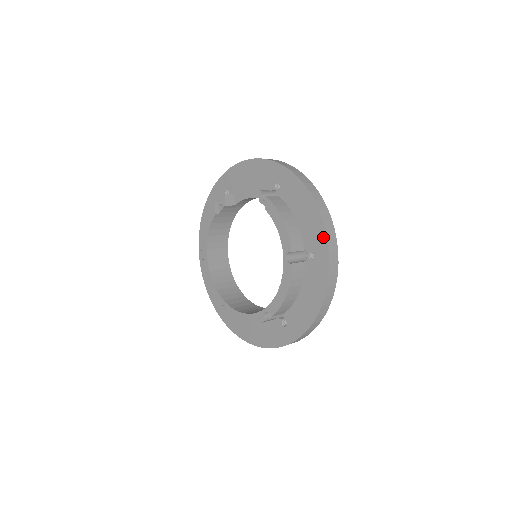
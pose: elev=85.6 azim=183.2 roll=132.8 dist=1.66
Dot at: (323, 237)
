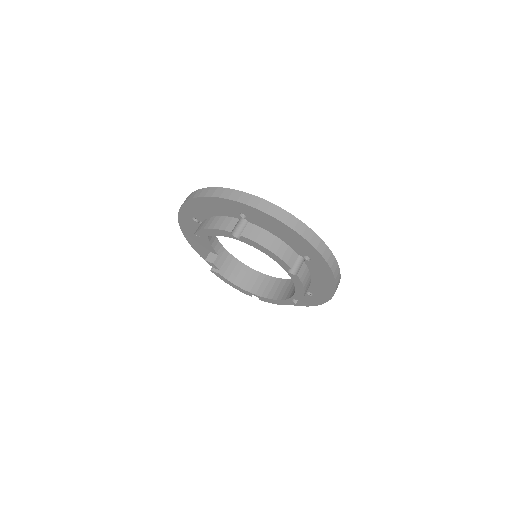
Dot at: (224, 201)
